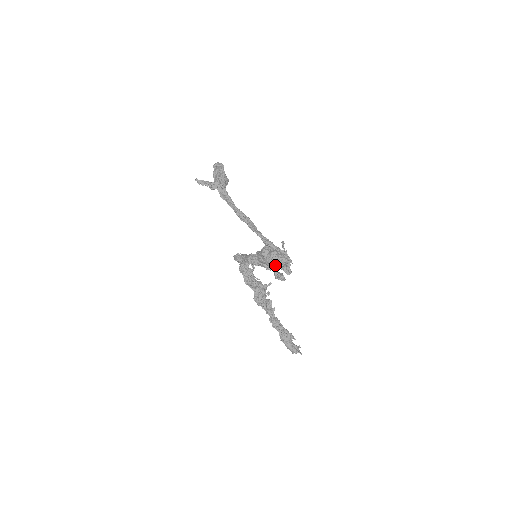
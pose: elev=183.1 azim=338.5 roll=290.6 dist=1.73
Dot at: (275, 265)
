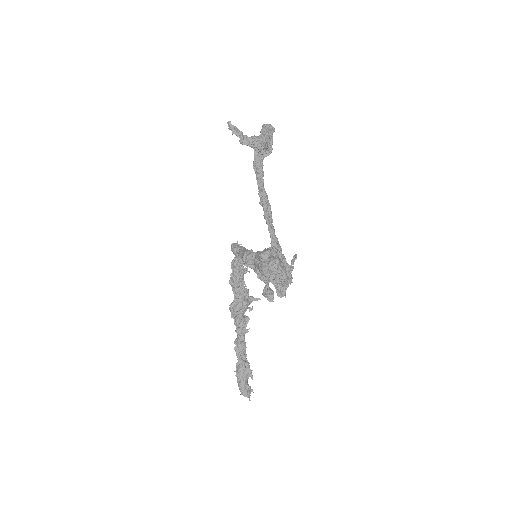
Dot at: (269, 276)
